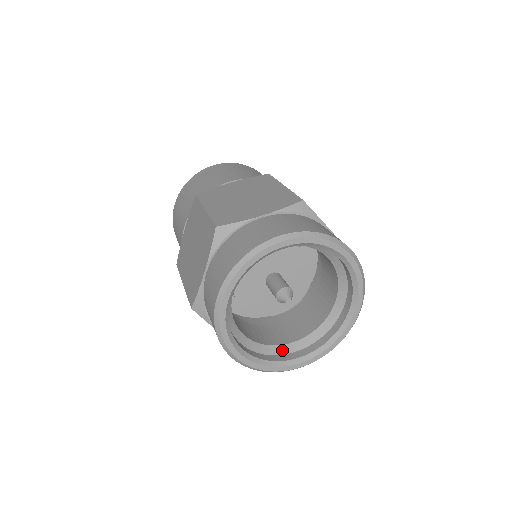
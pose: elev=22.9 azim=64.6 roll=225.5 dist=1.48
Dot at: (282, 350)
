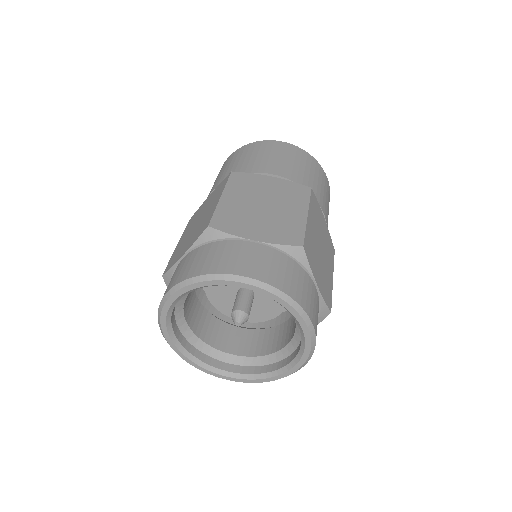
Dot at: (273, 359)
